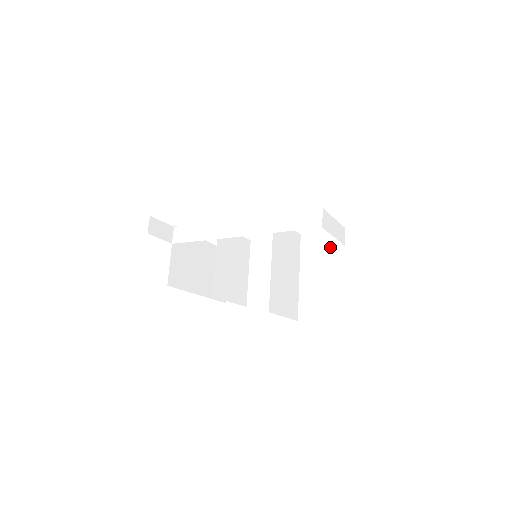
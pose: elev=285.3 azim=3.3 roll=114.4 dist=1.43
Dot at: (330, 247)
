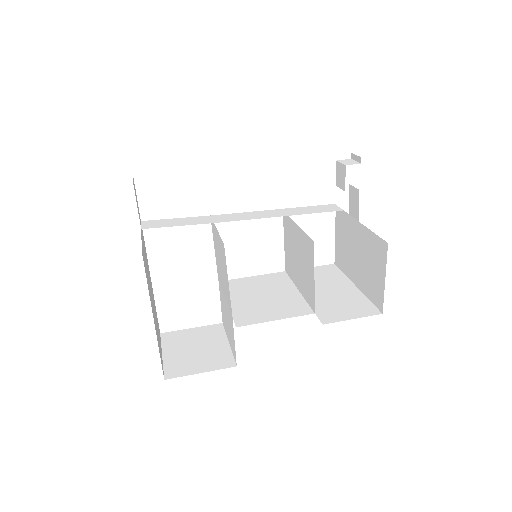
Dot at: (326, 274)
